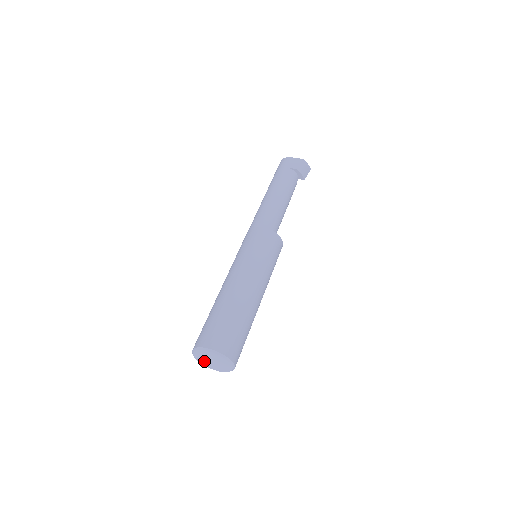
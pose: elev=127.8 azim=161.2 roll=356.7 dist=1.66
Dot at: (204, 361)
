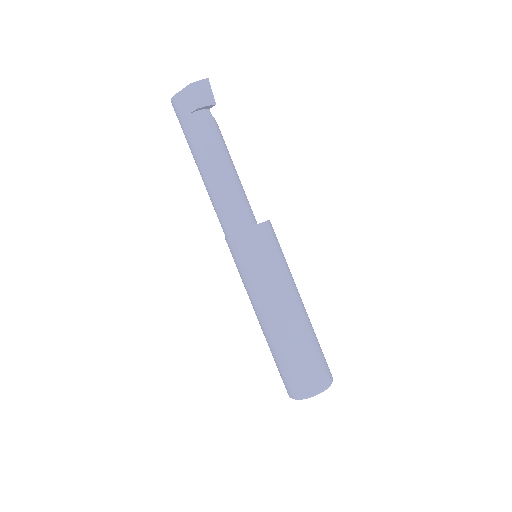
Dot at: occluded
